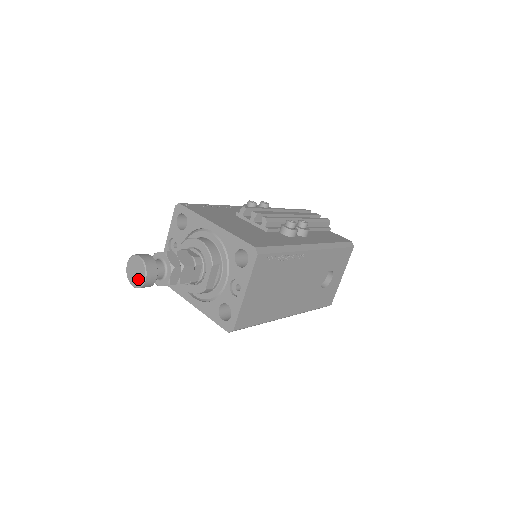
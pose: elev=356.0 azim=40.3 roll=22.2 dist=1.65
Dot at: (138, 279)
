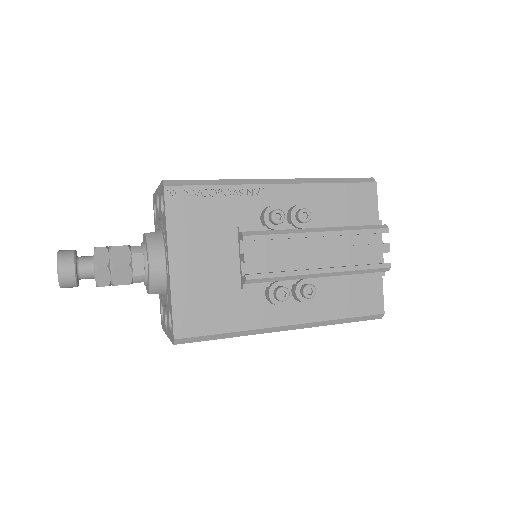
Dot at: occluded
